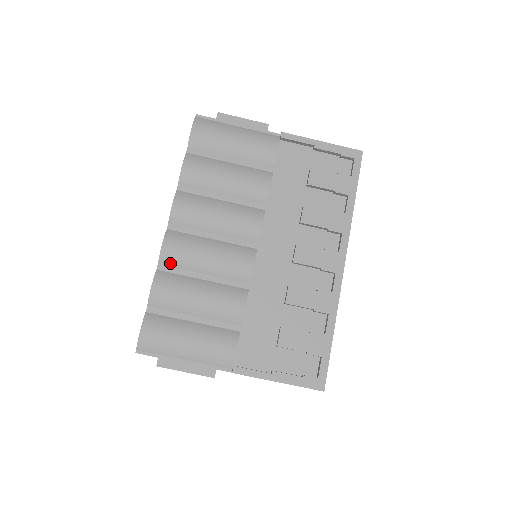
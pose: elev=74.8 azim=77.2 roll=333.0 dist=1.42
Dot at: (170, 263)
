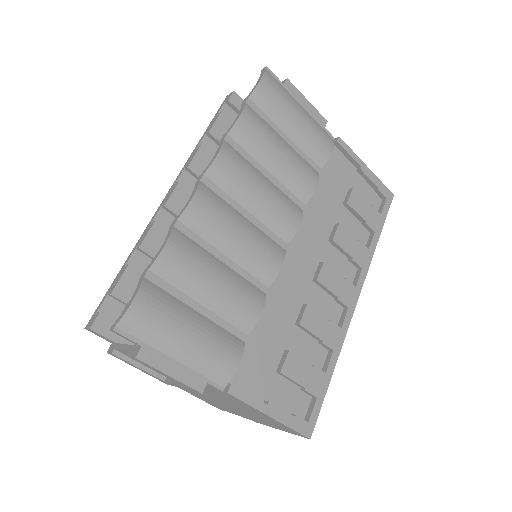
Dot at: (193, 225)
